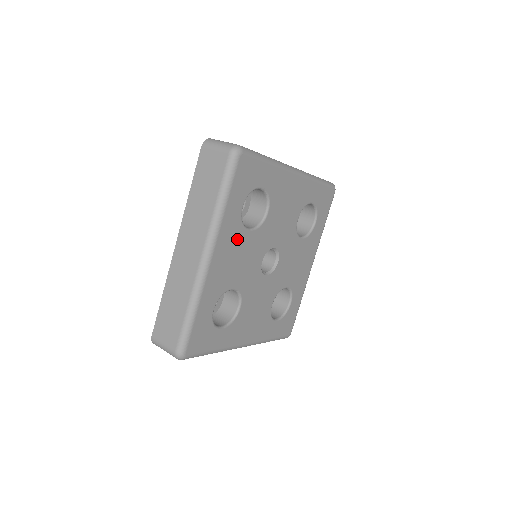
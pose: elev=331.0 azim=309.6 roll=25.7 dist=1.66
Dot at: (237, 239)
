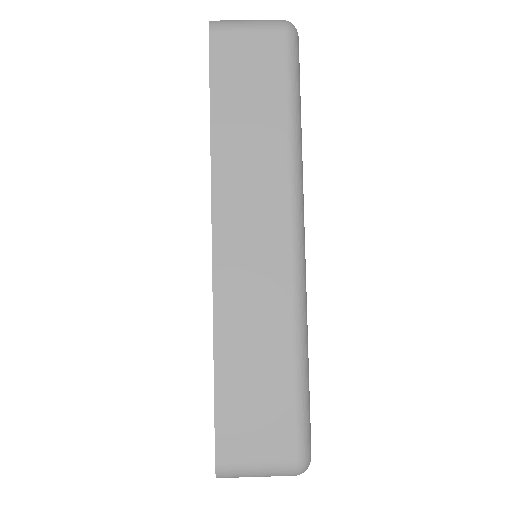
Dot at: occluded
